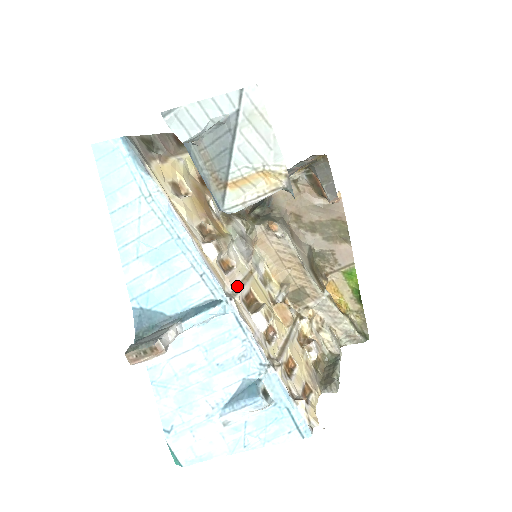
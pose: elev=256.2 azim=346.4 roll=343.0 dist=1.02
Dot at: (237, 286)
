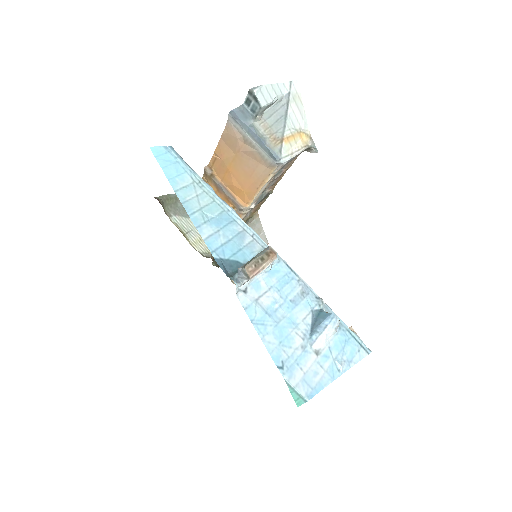
Dot at: occluded
